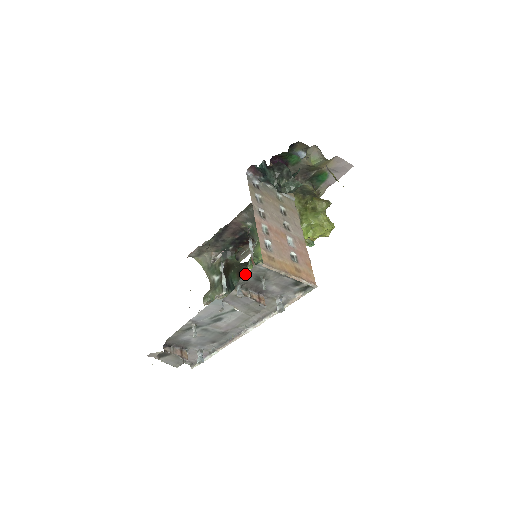
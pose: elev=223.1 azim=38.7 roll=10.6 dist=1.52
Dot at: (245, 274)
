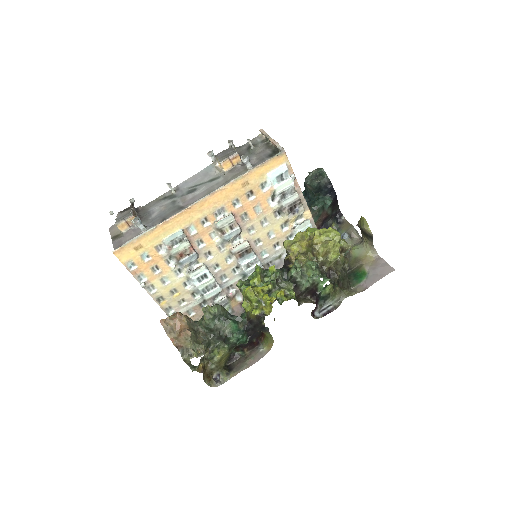
Dot at: (245, 145)
